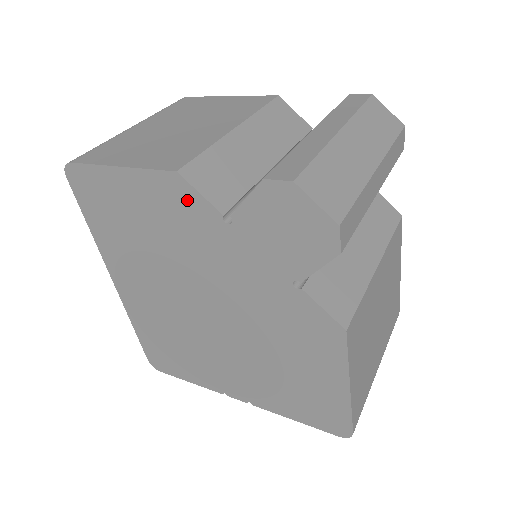
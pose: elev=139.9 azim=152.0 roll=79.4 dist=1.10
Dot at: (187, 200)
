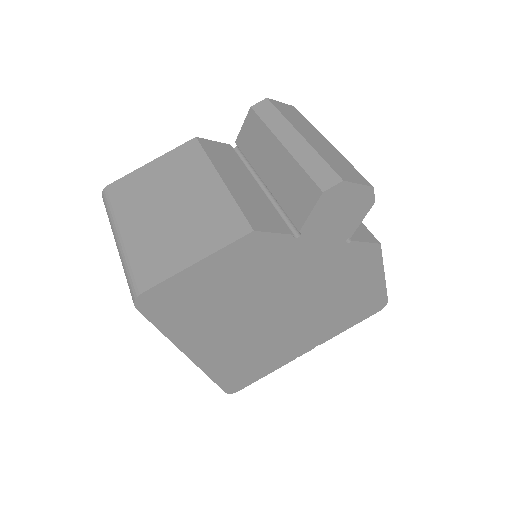
Dot at: (263, 245)
